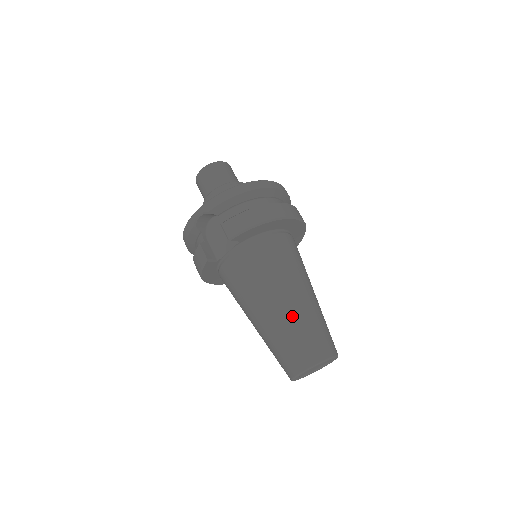
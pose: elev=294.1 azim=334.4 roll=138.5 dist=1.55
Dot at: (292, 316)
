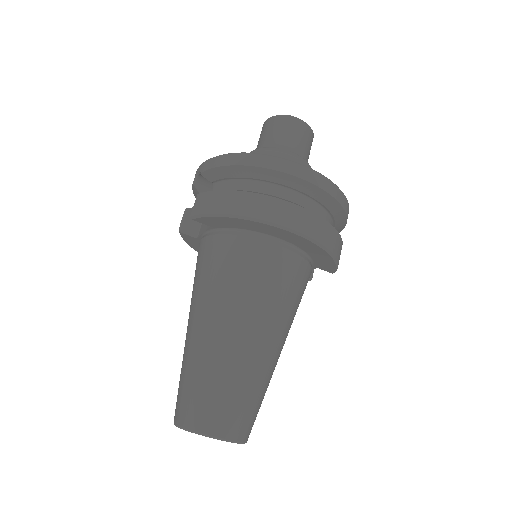
Dot at: (202, 353)
